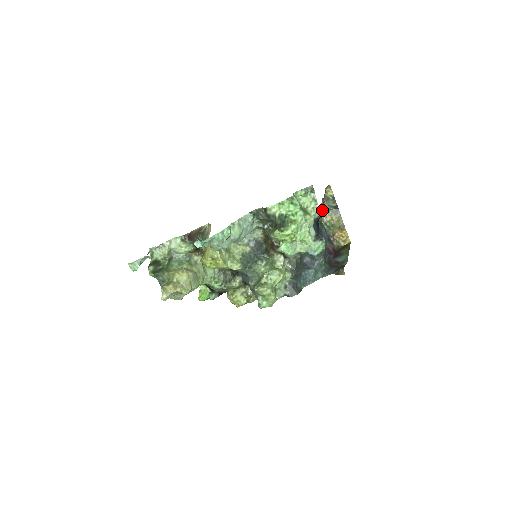
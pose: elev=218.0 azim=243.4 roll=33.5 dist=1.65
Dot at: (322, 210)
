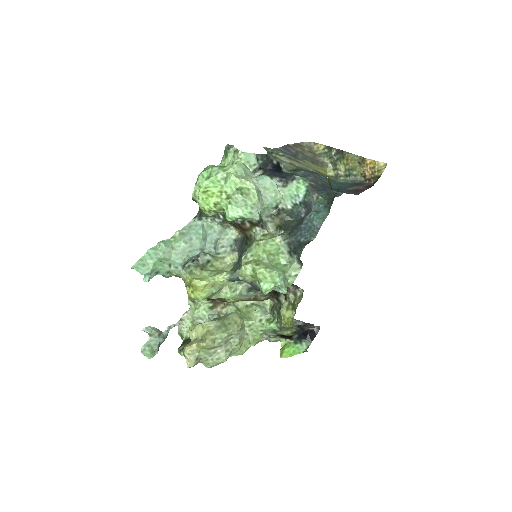
Dot at: (285, 159)
